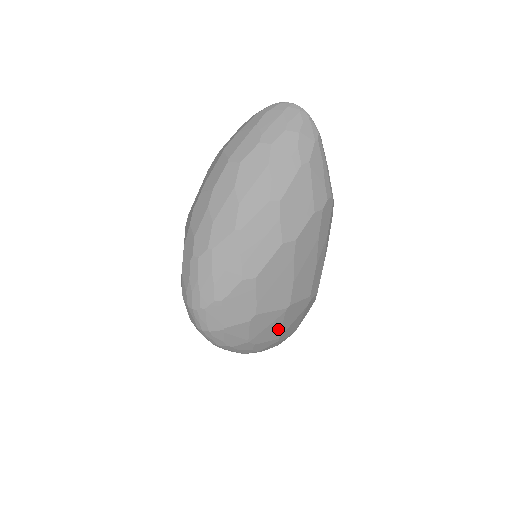
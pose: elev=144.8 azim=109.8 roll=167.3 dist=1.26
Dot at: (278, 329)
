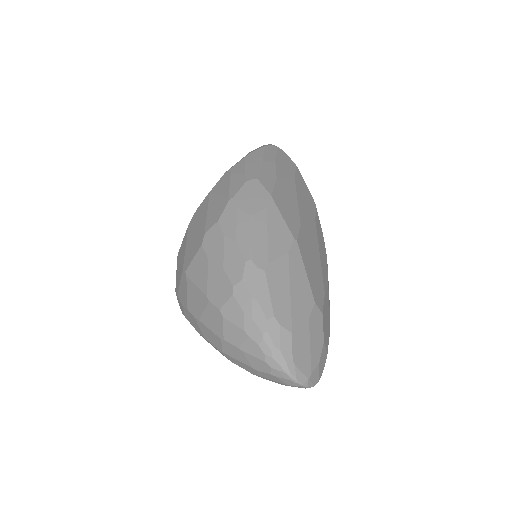
Dot at: occluded
